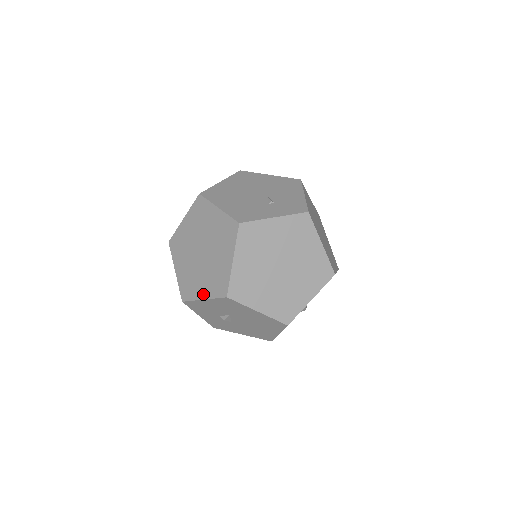
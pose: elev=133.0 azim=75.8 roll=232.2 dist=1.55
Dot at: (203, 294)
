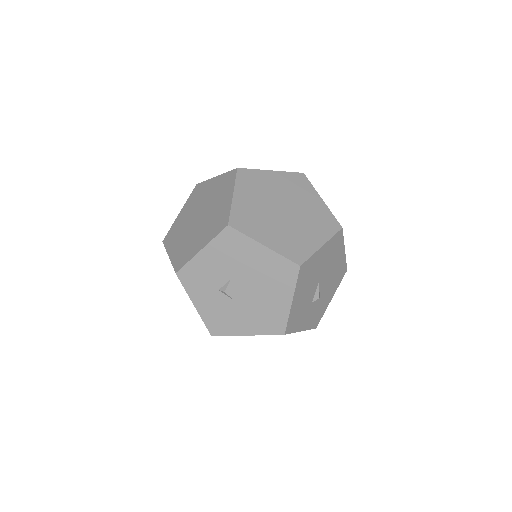
Dot at: (201, 245)
